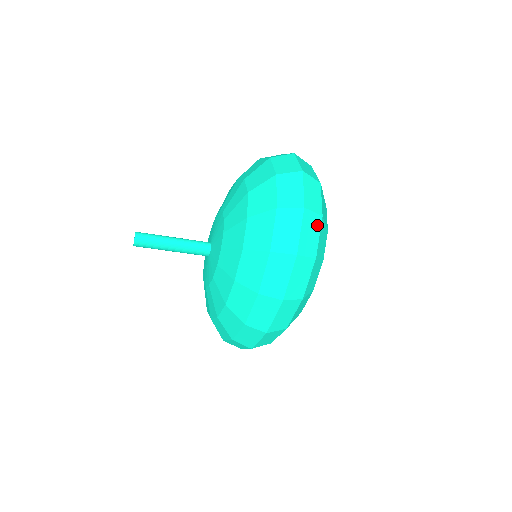
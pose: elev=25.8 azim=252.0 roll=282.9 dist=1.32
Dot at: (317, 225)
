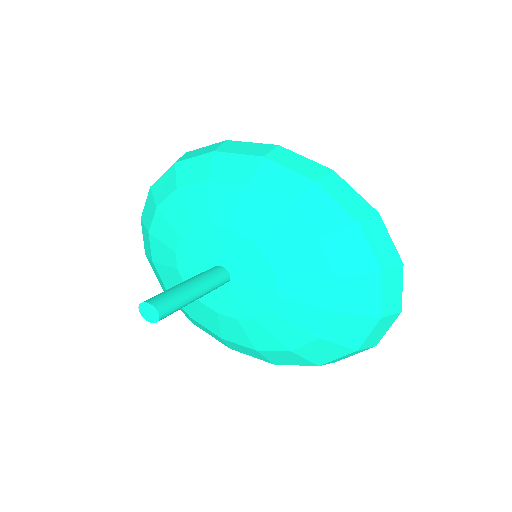
Dot at: occluded
